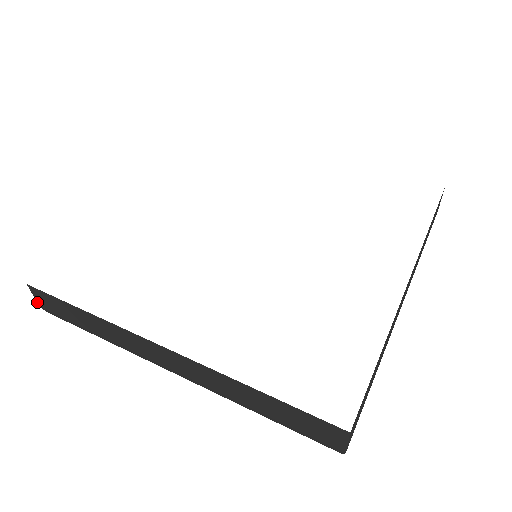
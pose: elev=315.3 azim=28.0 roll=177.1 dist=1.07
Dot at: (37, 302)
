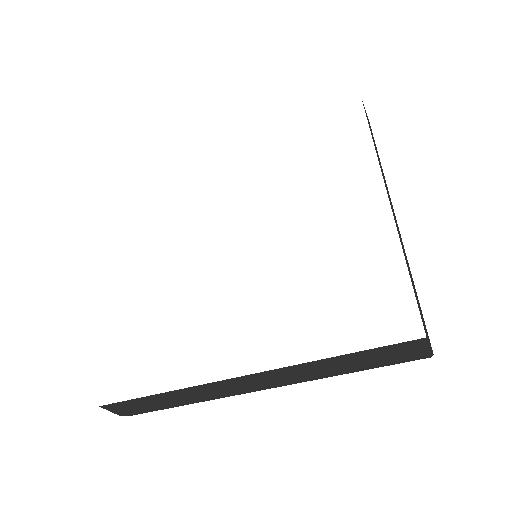
Dot at: occluded
